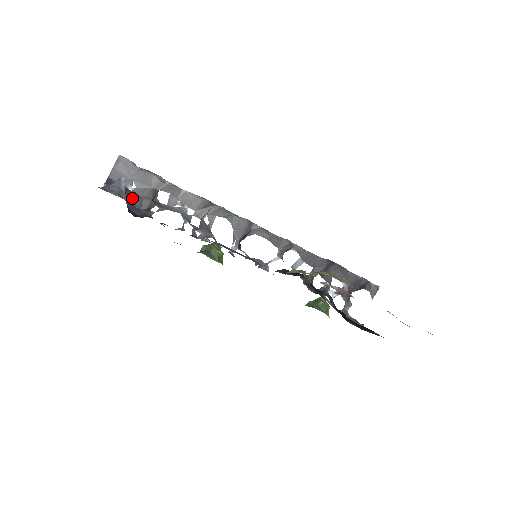
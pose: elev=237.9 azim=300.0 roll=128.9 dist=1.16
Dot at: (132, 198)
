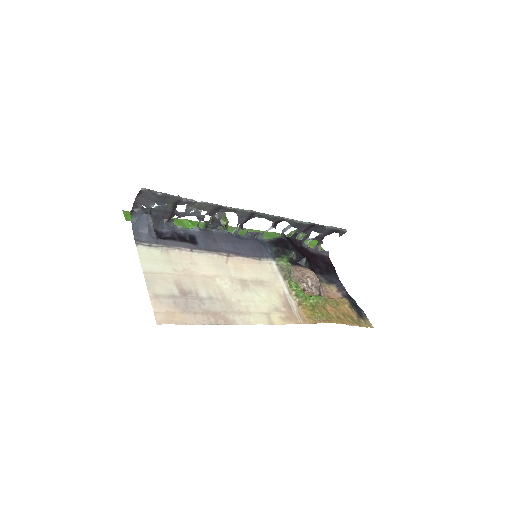
Dot at: (156, 215)
